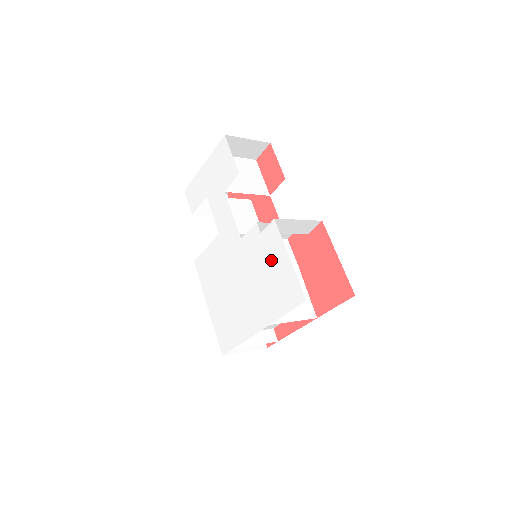
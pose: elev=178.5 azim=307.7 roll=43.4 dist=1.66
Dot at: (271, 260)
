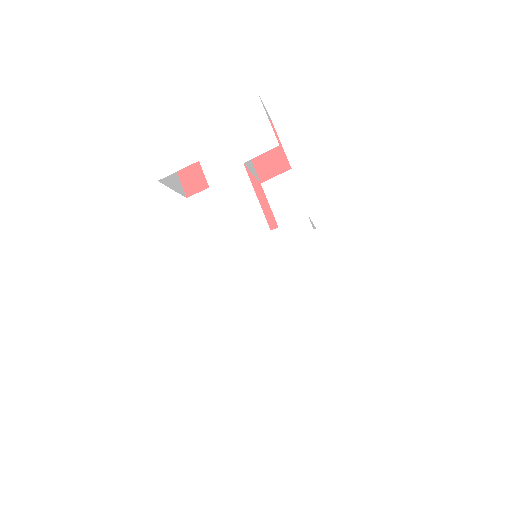
Dot at: (330, 266)
